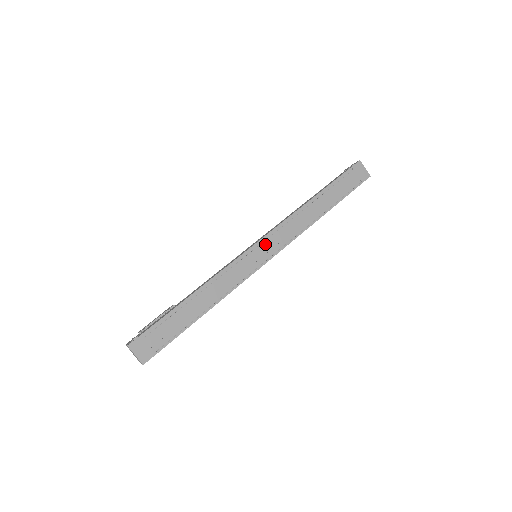
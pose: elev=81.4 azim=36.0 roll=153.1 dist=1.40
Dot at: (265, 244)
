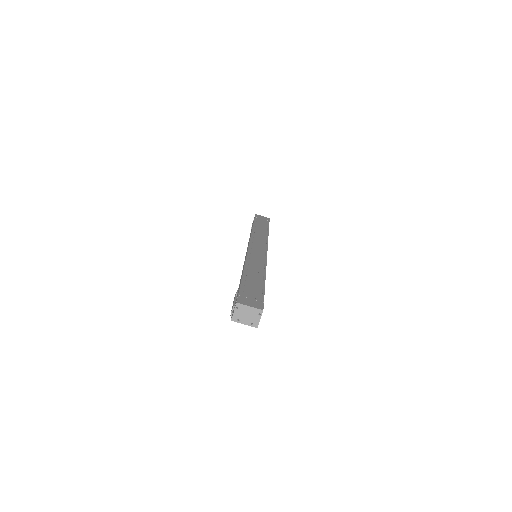
Dot at: (254, 246)
